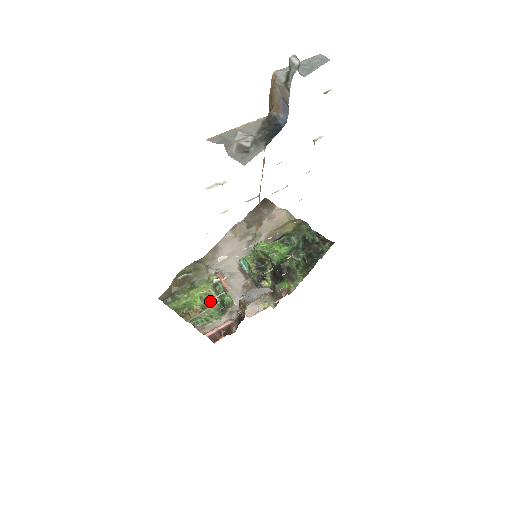
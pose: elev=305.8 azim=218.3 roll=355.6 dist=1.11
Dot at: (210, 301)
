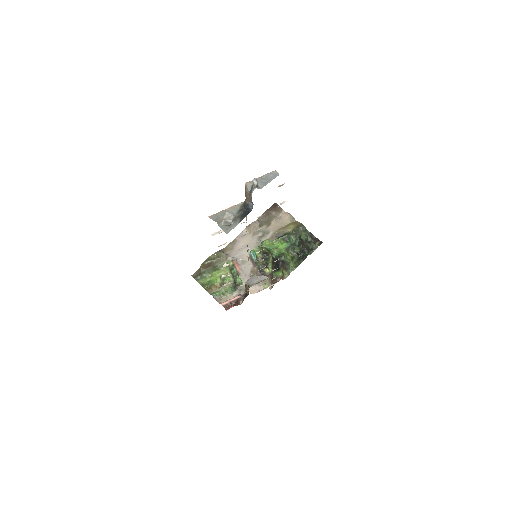
Dot at: (227, 281)
